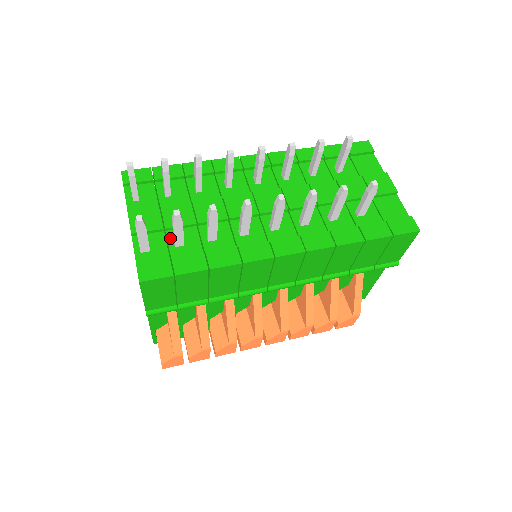
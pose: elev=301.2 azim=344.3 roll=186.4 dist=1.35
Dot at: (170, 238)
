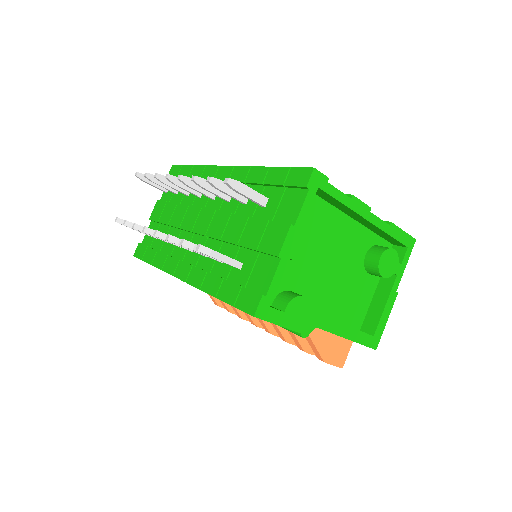
Dot at: (158, 230)
